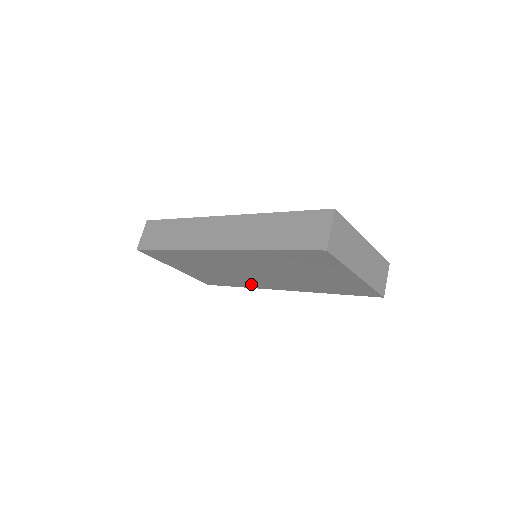
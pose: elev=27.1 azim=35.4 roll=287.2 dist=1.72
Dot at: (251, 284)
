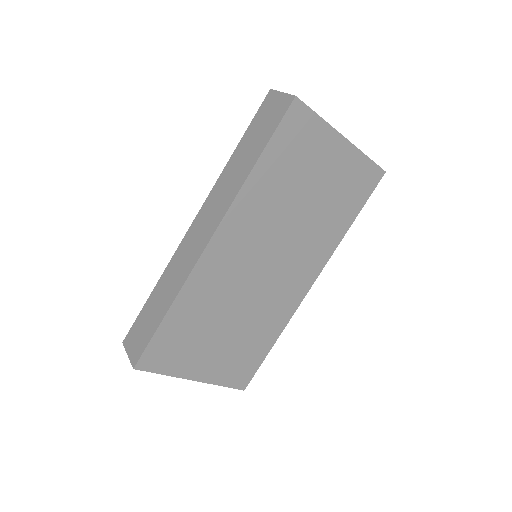
Dot at: (280, 313)
